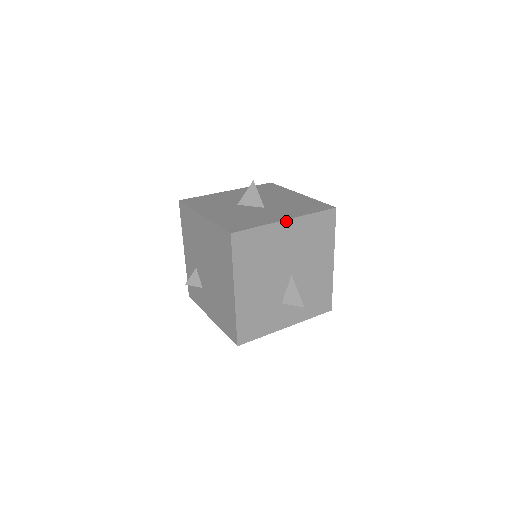
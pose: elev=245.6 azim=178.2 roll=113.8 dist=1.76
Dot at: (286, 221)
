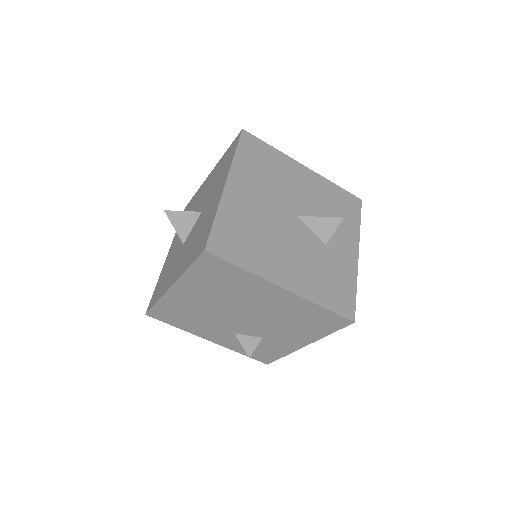
Dot at: (227, 185)
